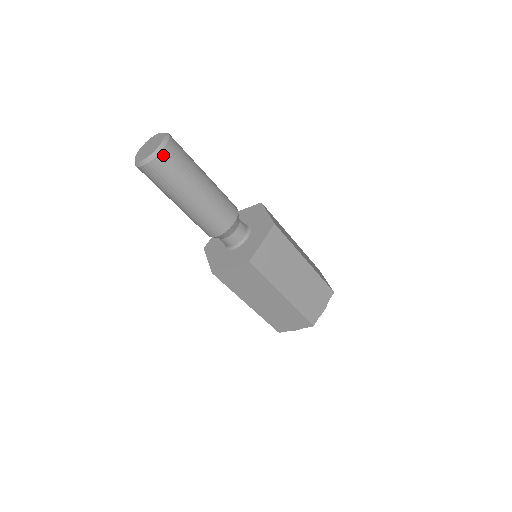
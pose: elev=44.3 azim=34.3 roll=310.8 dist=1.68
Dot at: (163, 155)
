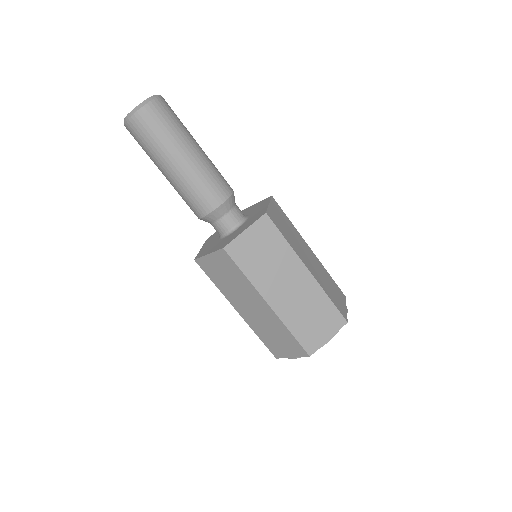
Dot at: (143, 112)
